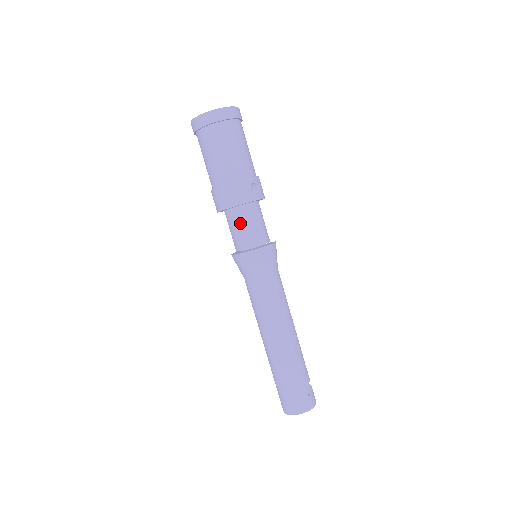
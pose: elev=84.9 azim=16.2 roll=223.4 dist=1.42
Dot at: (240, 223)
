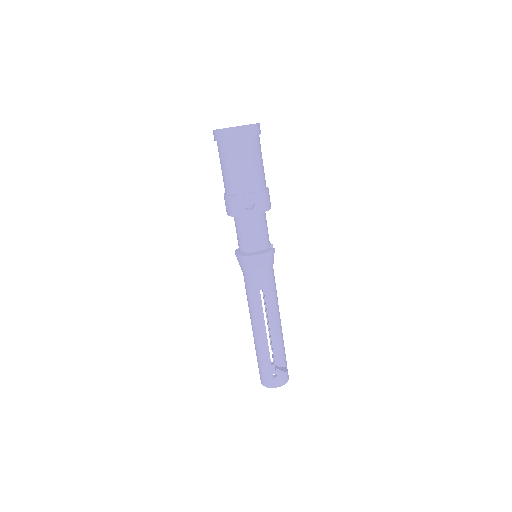
Dot at: (237, 229)
